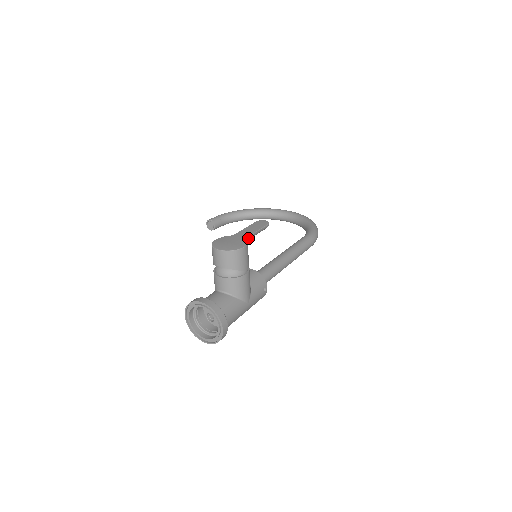
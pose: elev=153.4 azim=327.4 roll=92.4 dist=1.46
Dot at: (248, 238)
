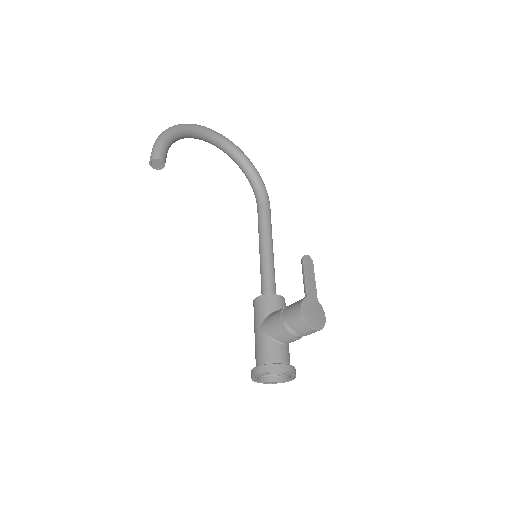
Dot at: (315, 296)
